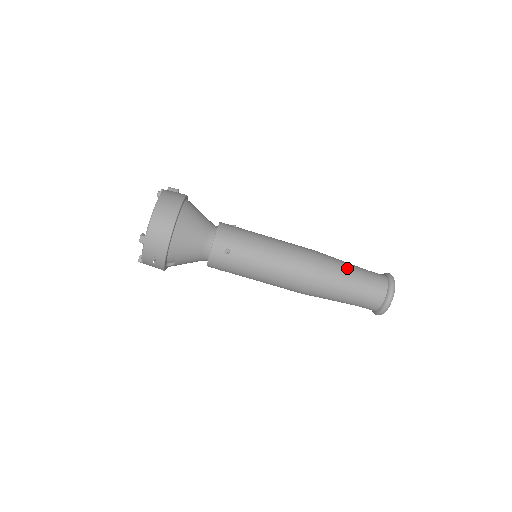
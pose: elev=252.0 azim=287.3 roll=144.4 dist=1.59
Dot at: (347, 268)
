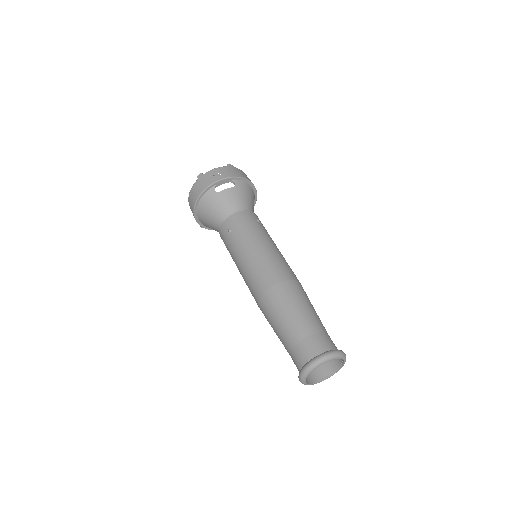
Dot at: occluded
